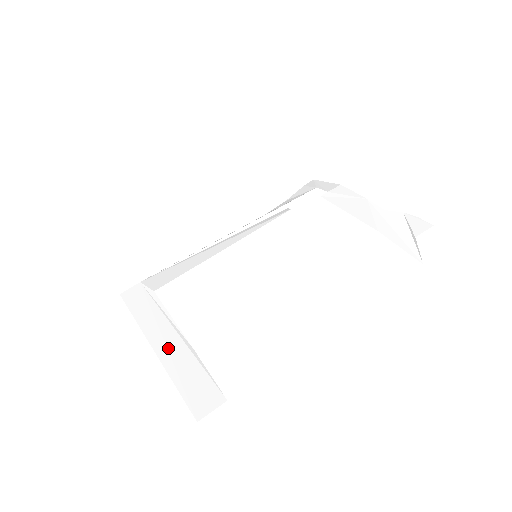
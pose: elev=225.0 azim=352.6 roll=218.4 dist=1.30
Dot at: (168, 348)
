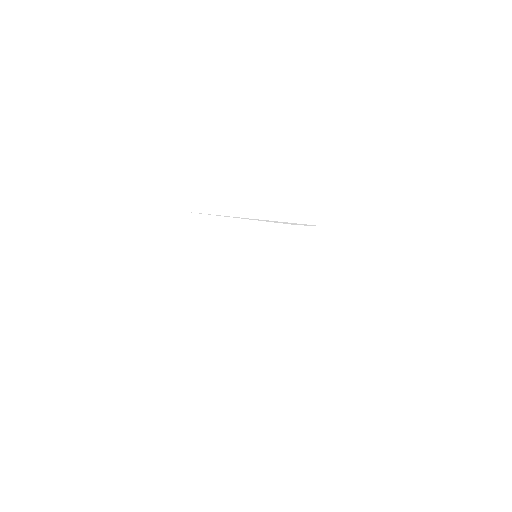
Dot at: (173, 291)
